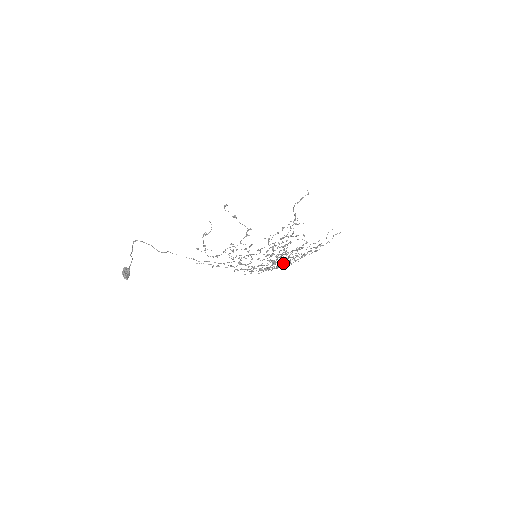
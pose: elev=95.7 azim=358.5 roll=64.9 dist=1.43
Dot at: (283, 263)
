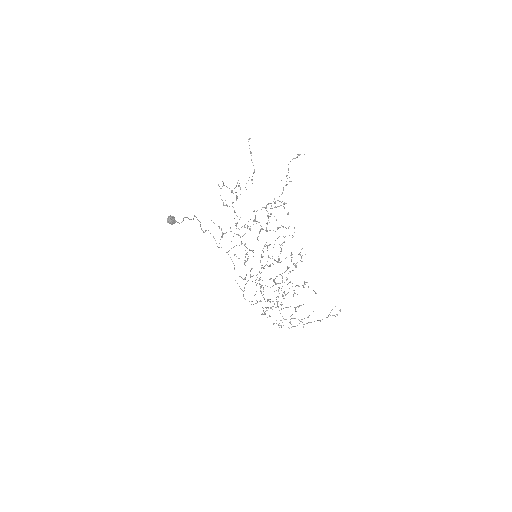
Dot at: (270, 265)
